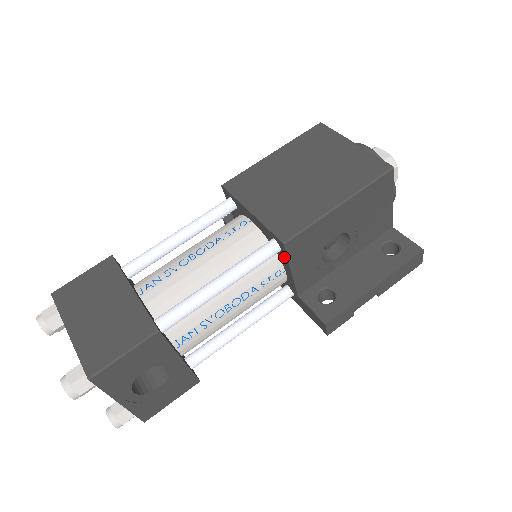
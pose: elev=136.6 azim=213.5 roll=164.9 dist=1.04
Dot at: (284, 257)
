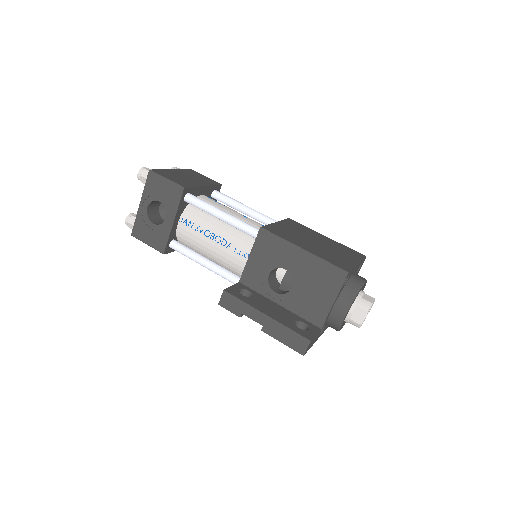
Dot at: (256, 243)
